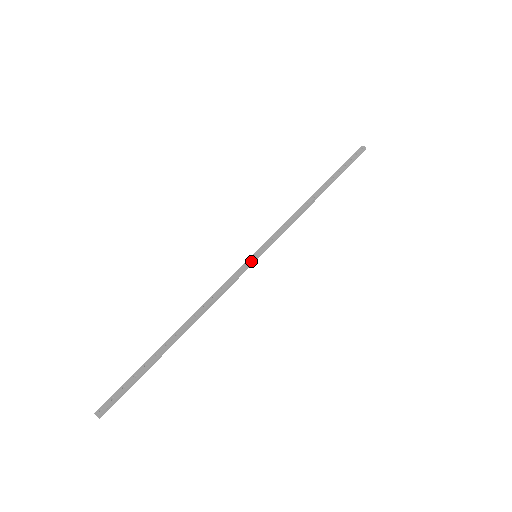
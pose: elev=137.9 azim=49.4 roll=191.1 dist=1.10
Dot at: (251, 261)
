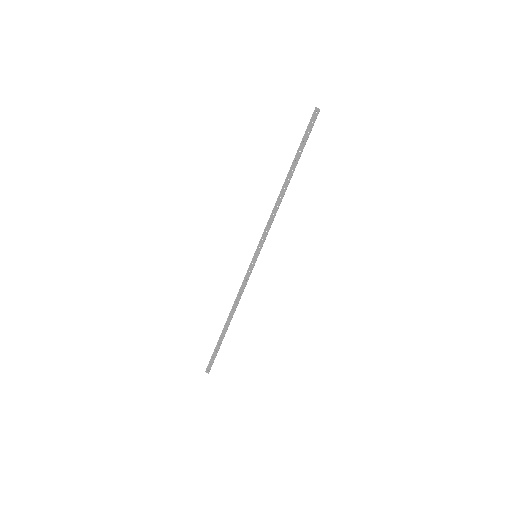
Dot at: (254, 263)
